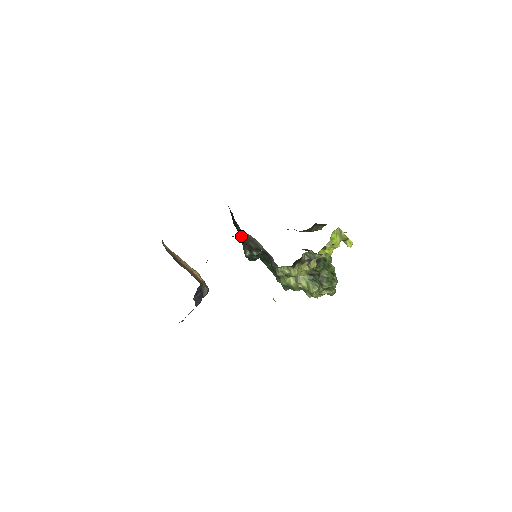
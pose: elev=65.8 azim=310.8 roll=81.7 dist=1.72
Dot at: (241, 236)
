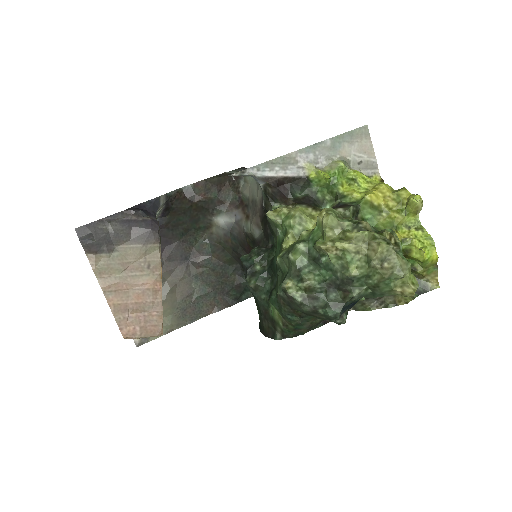
Dot at: (242, 208)
